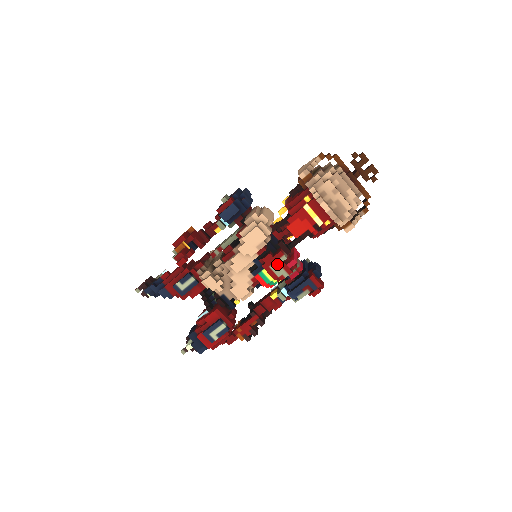
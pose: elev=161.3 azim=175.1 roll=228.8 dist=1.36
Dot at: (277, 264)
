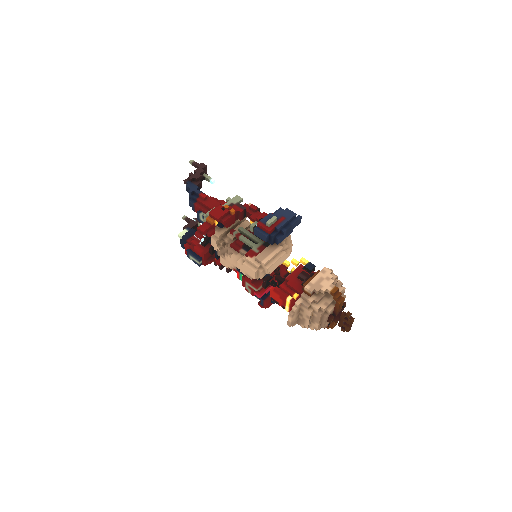
Dot at: (250, 286)
